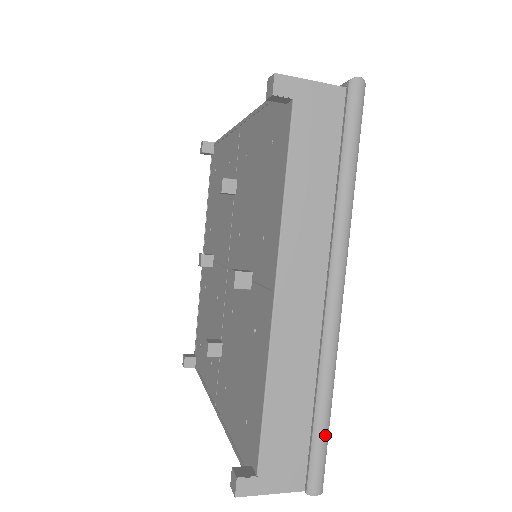
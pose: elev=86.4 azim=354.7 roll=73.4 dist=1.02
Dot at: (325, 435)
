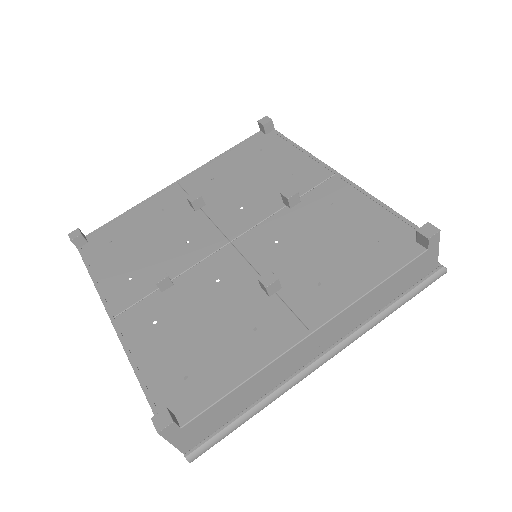
Dot at: occluded
